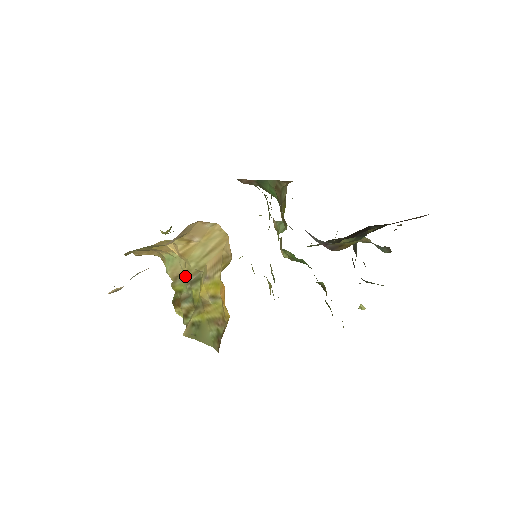
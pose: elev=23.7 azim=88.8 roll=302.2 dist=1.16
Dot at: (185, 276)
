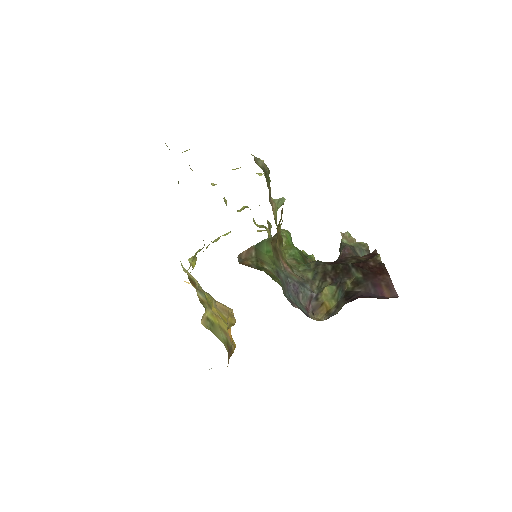
Dot at: occluded
